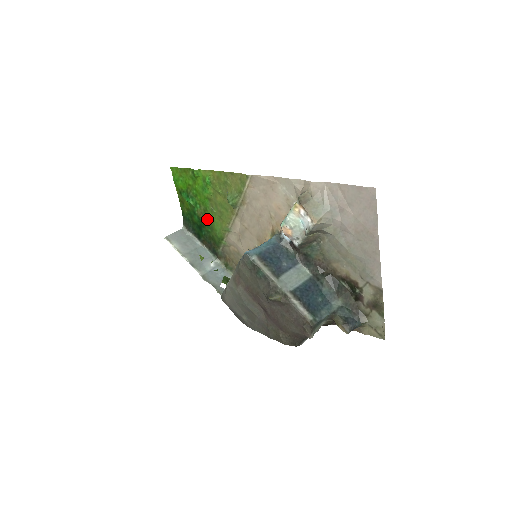
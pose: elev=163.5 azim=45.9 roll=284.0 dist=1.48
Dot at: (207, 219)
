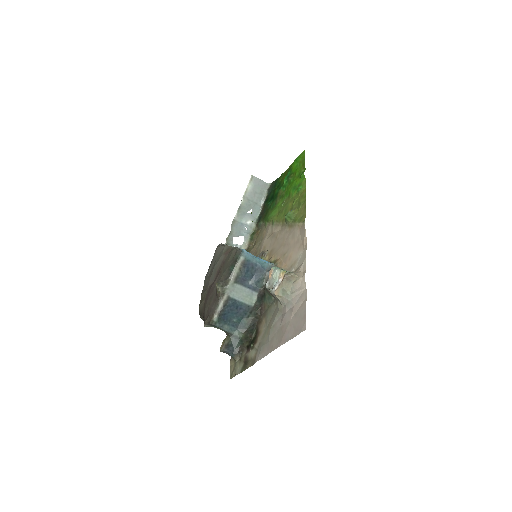
Dot at: (278, 201)
